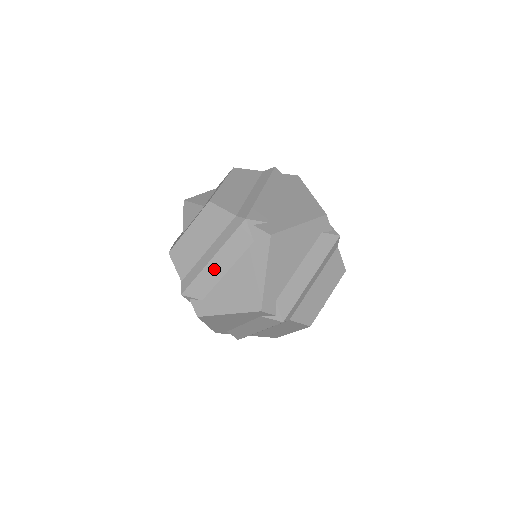
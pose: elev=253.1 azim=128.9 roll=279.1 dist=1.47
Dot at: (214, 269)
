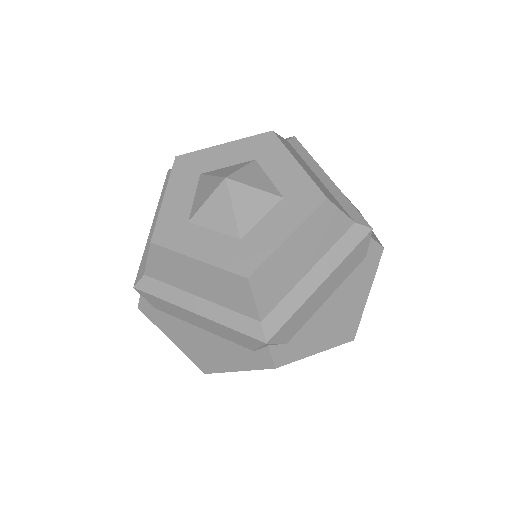
Dot at: (318, 297)
